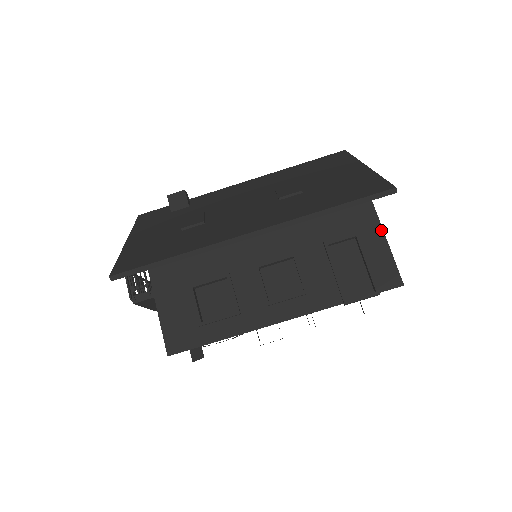
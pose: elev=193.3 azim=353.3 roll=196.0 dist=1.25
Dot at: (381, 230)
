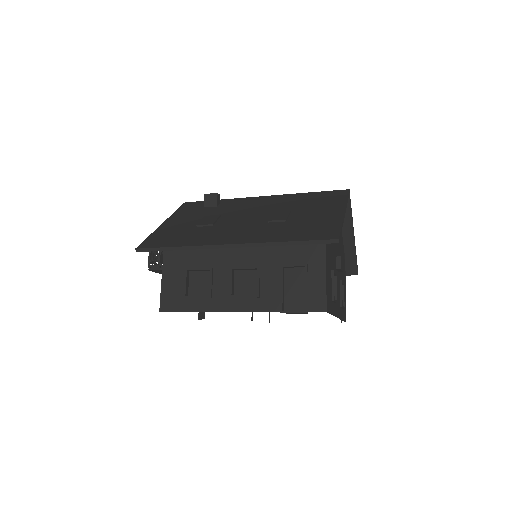
Dot at: (325, 267)
